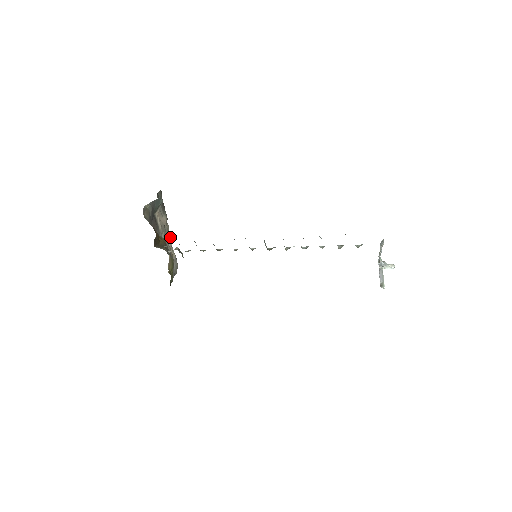
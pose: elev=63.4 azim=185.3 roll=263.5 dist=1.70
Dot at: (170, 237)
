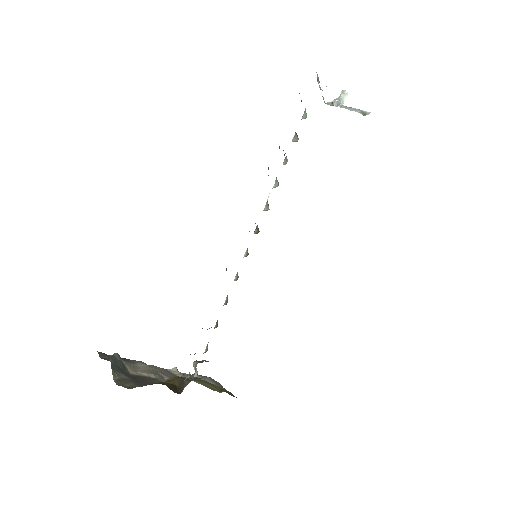
Dot at: (169, 371)
